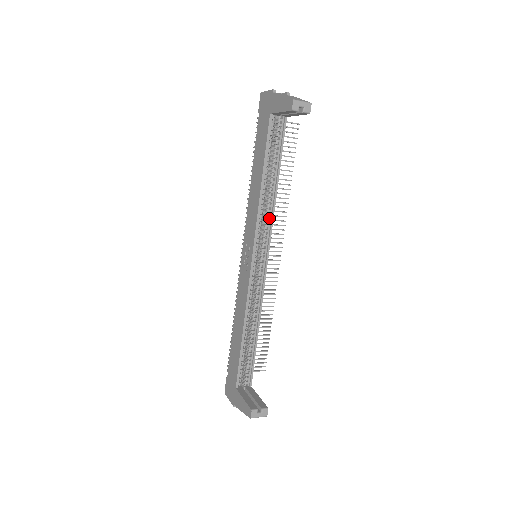
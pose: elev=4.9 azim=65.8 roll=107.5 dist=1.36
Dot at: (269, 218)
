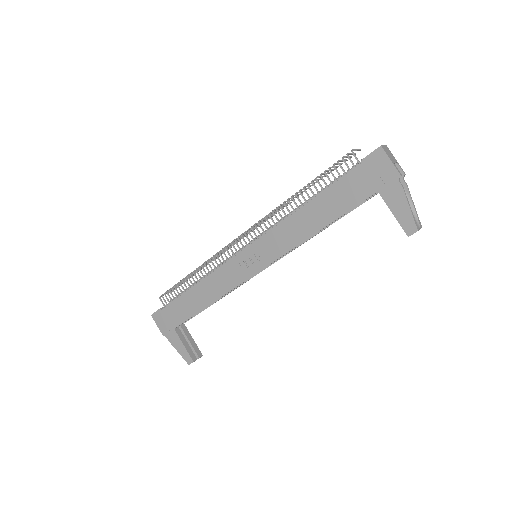
Dot at: occluded
